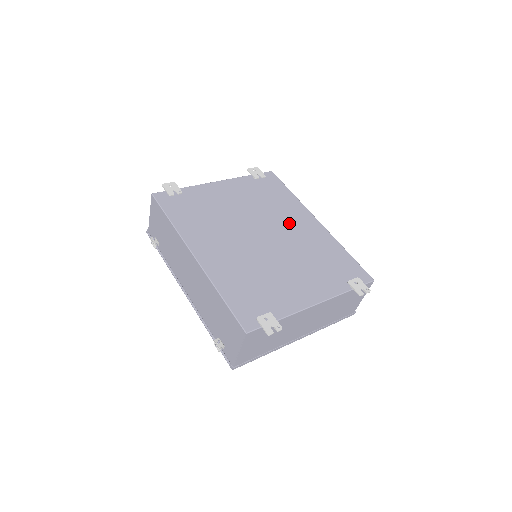
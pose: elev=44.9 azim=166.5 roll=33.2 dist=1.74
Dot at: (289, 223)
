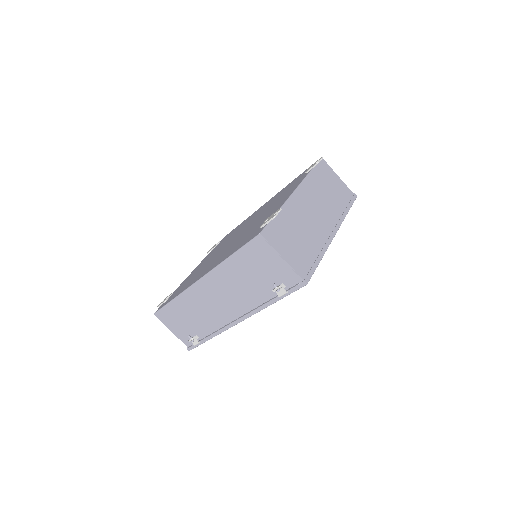
Dot at: occluded
